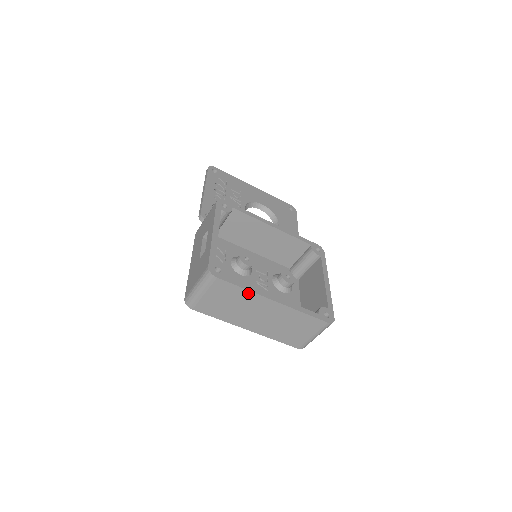
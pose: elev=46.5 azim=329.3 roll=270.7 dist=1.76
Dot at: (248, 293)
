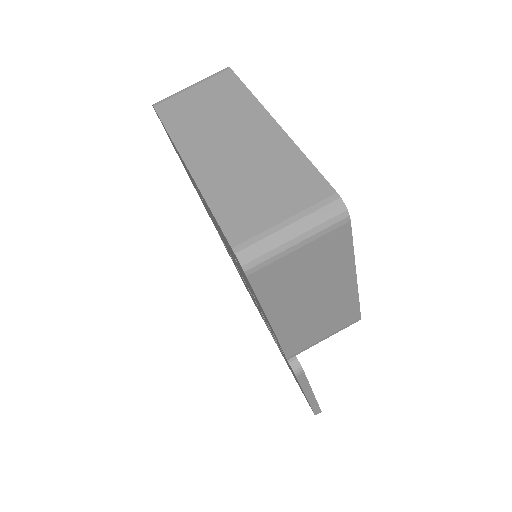
Dot at: (248, 99)
